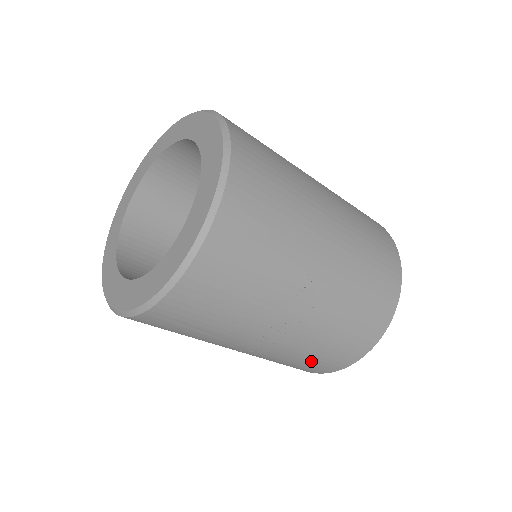
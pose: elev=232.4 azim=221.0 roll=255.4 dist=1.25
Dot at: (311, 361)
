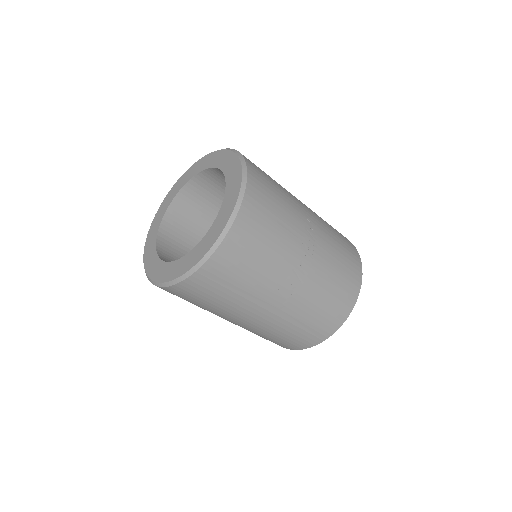
Dot at: (330, 301)
